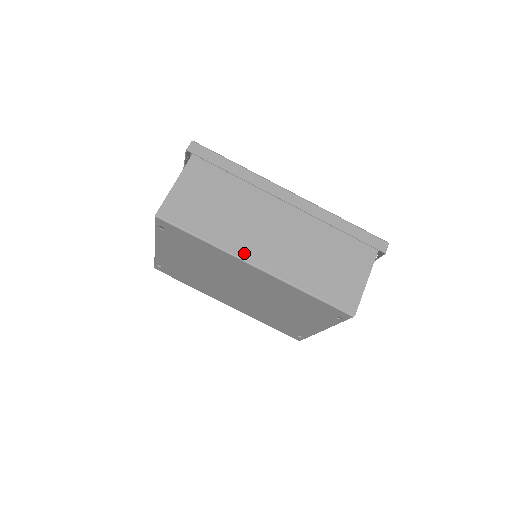
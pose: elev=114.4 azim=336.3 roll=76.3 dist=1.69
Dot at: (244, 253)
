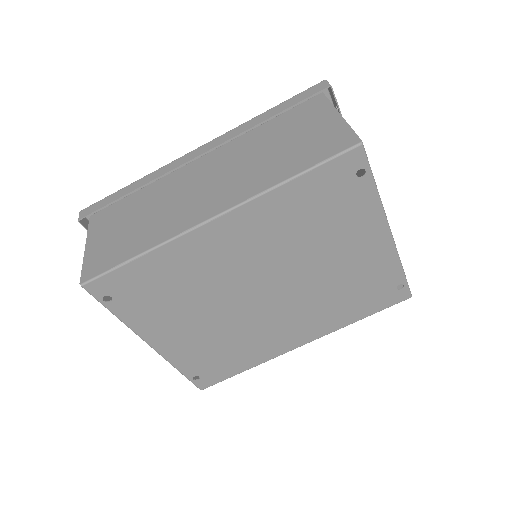
Dot at: (191, 222)
